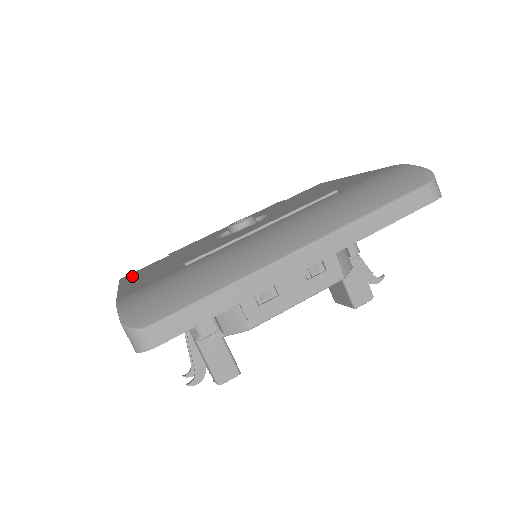
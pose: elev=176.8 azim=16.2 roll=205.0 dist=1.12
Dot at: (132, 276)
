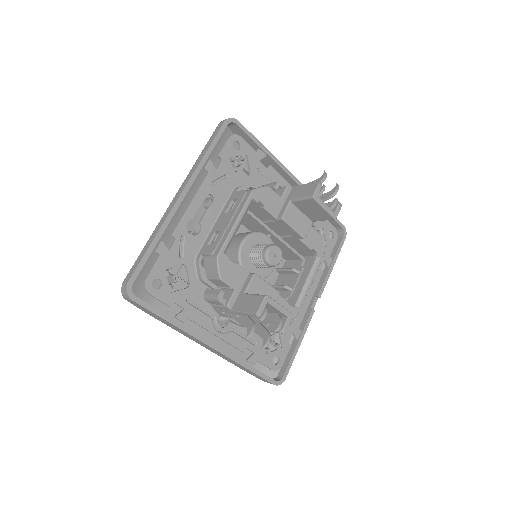
Dot at: (226, 347)
